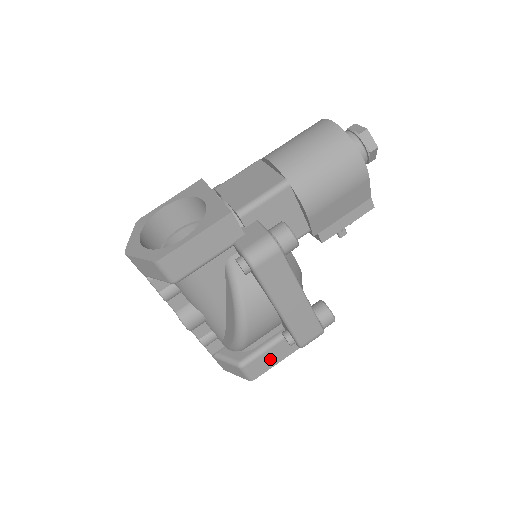
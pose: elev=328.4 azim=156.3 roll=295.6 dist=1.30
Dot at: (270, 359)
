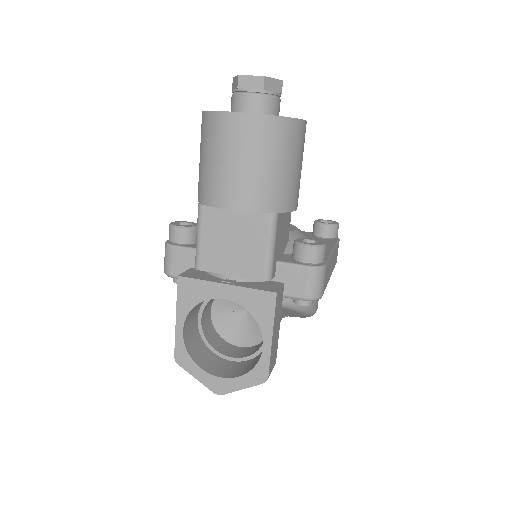
Dot at: occluded
